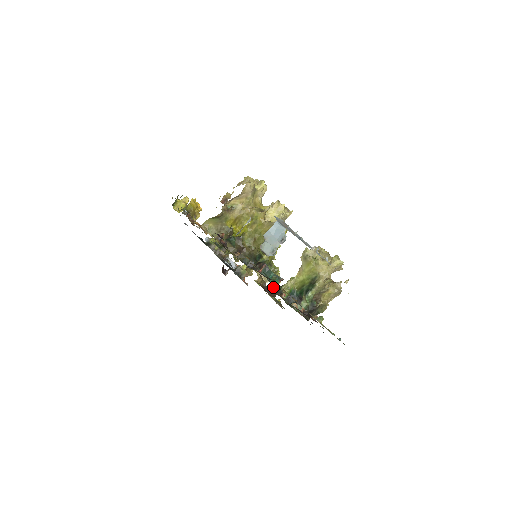
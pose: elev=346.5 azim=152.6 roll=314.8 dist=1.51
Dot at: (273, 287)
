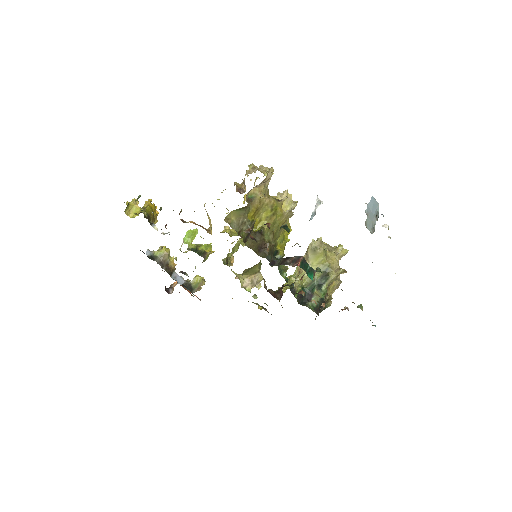
Dot at: occluded
